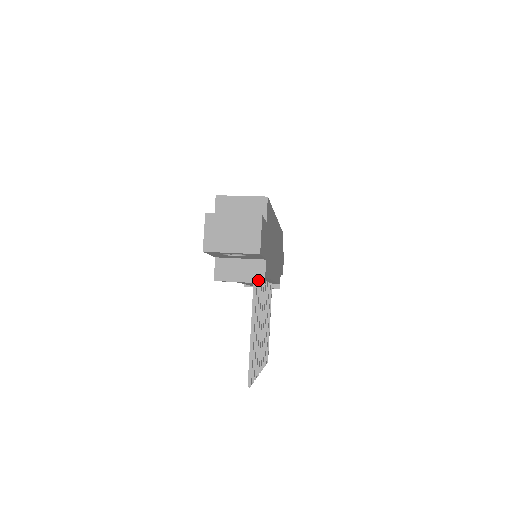
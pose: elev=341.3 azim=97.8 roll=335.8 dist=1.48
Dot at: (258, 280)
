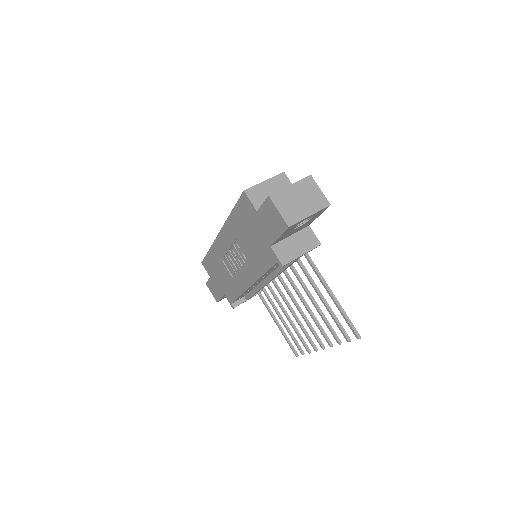
Dot at: (315, 245)
